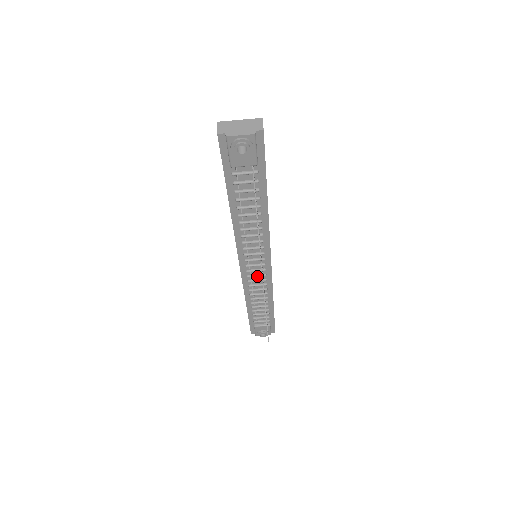
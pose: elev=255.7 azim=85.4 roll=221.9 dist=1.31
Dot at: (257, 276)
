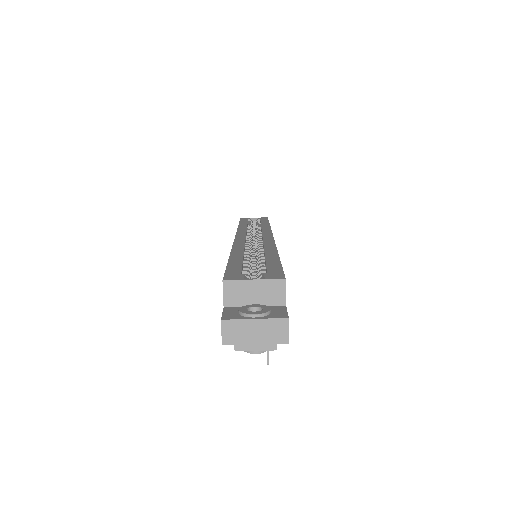
Dot at: occluded
